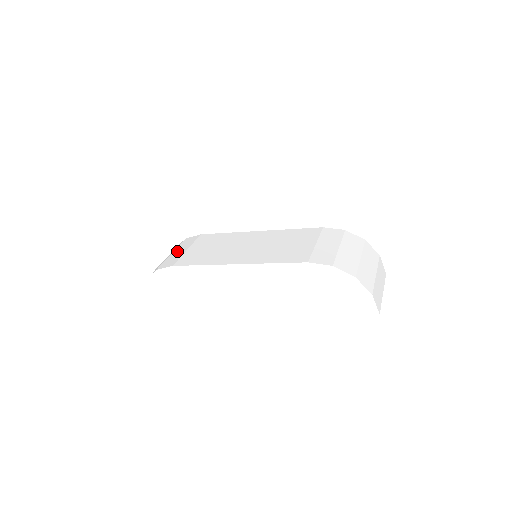
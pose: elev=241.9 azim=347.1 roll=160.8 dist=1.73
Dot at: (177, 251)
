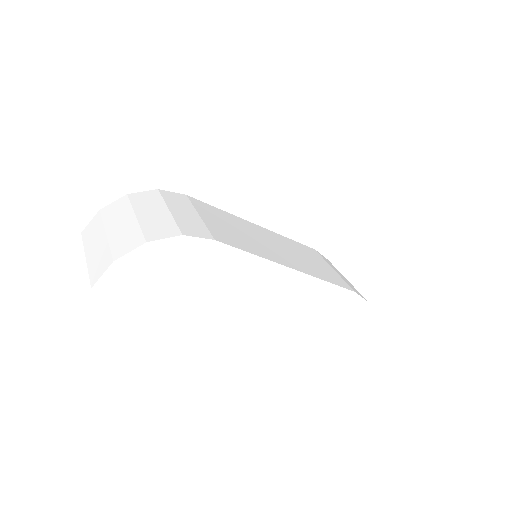
Dot at: (179, 210)
